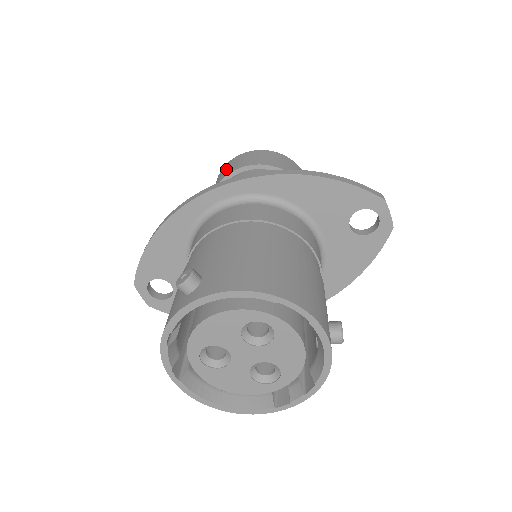
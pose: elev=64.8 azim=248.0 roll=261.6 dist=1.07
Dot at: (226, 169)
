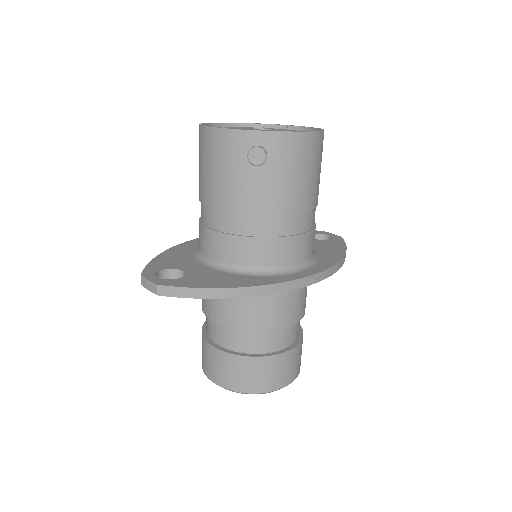
Dot at: occluded
